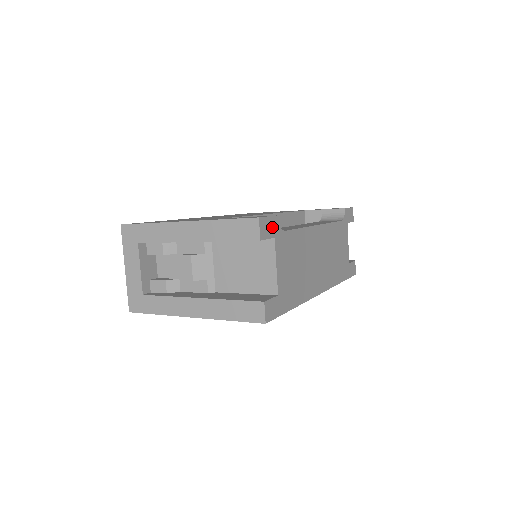
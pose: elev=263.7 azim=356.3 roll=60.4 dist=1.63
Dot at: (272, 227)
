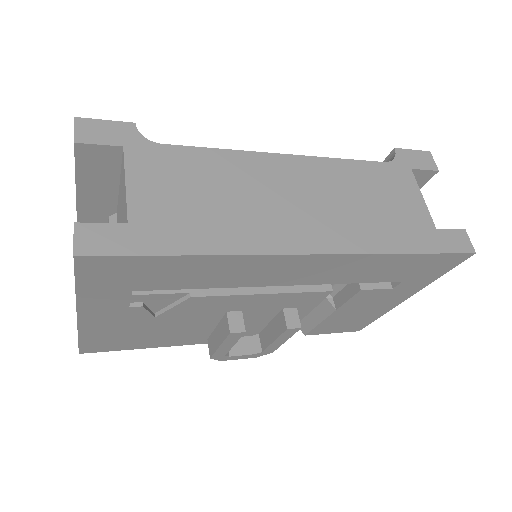
Dot at: (117, 134)
